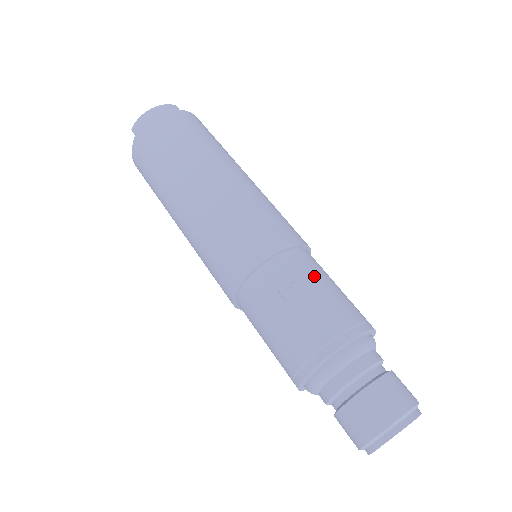
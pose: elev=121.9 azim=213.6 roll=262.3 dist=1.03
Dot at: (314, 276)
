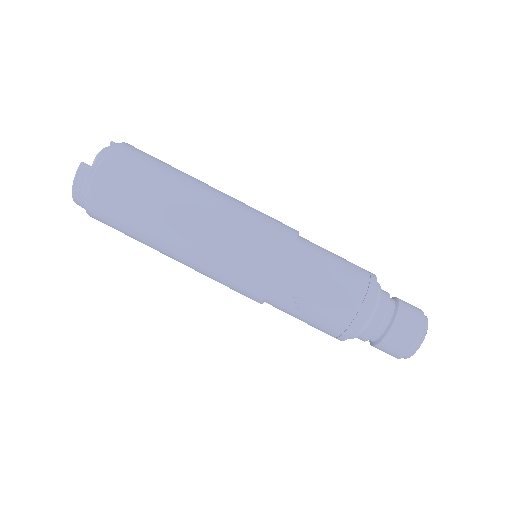
Dot at: (309, 289)
